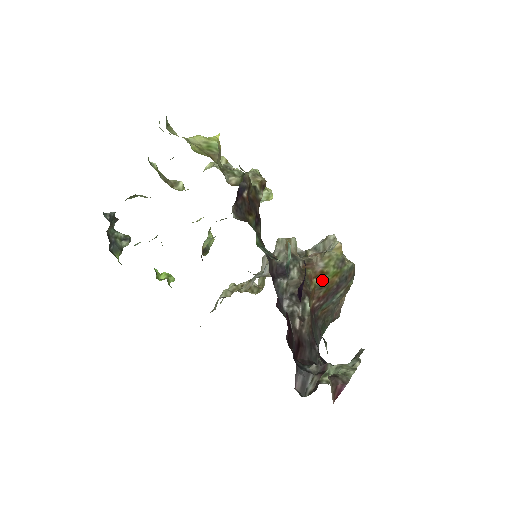
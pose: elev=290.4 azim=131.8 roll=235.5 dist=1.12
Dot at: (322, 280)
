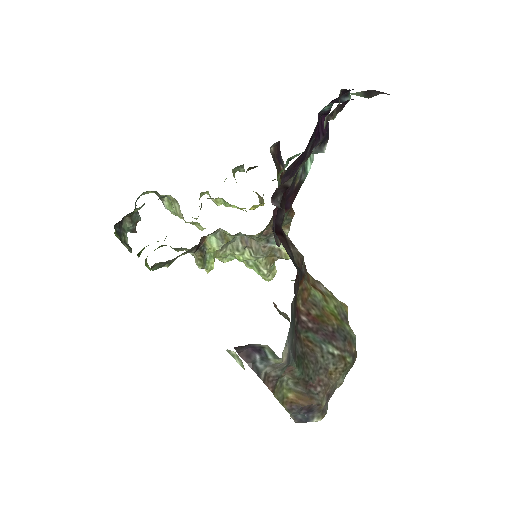
Dot at: (319, 298)
